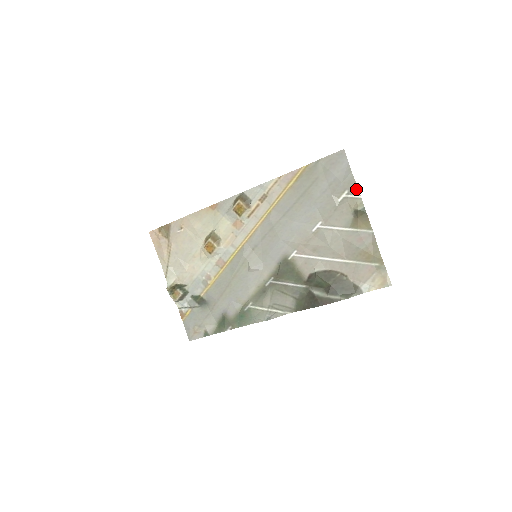
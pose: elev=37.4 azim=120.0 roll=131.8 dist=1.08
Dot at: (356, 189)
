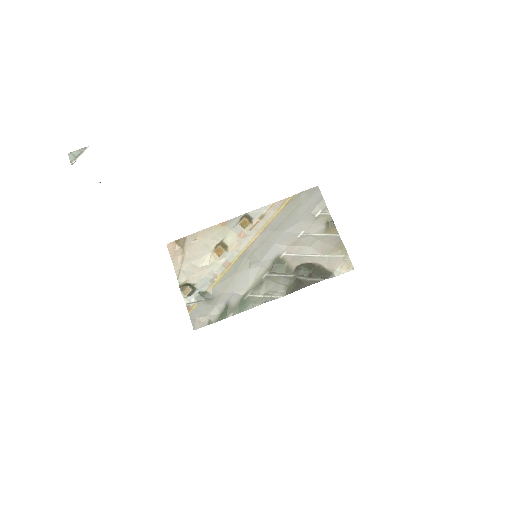
Dot at: (327, 209)
